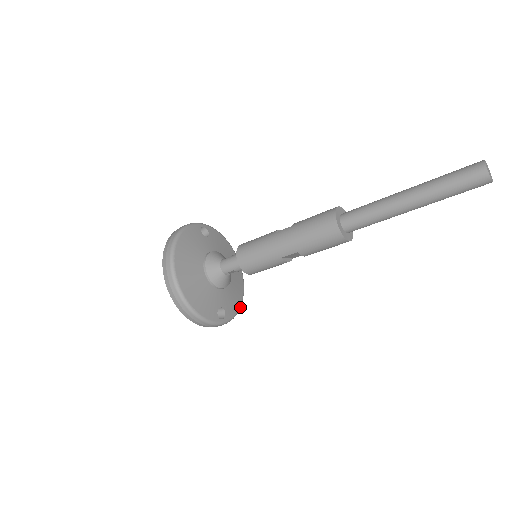
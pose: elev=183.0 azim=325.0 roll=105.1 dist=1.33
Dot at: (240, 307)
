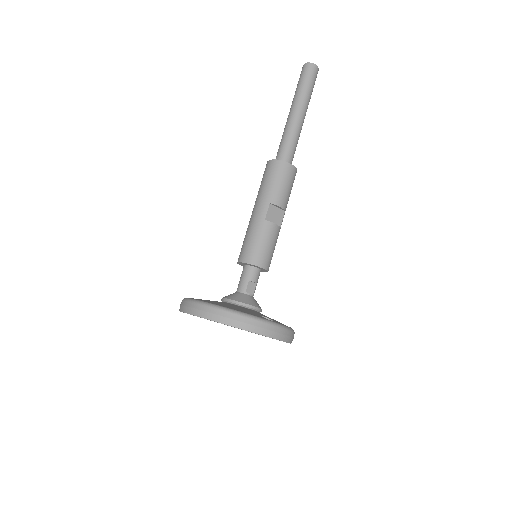
Dot at: (293, 330)
